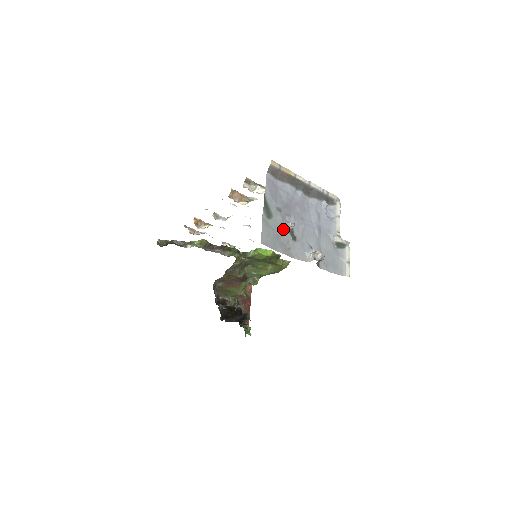
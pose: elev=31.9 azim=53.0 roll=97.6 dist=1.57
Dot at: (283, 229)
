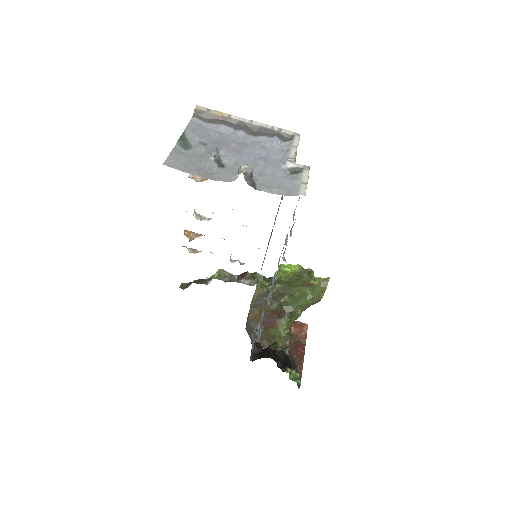
Dot at: (205, 158)
